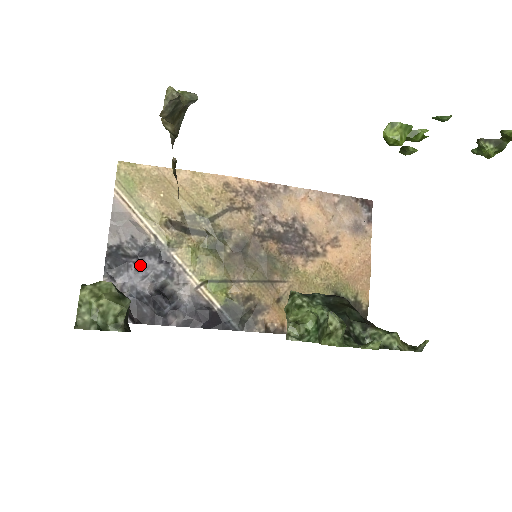
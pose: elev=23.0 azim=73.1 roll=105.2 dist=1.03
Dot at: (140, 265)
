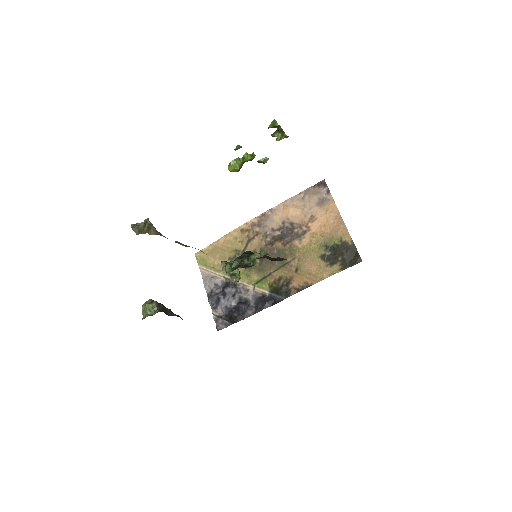
Dot at: (224, 295)
